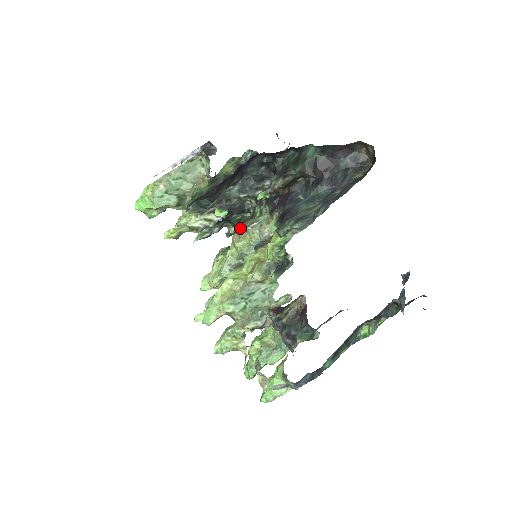
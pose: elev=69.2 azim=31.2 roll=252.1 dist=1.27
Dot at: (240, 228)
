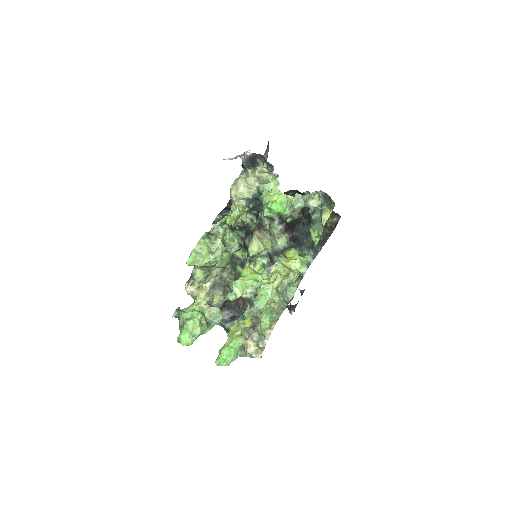
Dot at: (260, 233)
